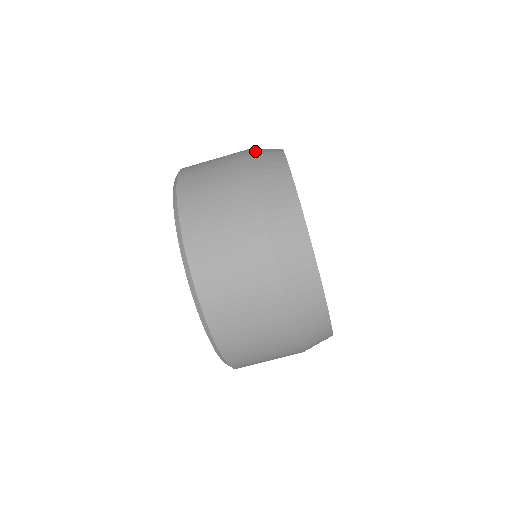
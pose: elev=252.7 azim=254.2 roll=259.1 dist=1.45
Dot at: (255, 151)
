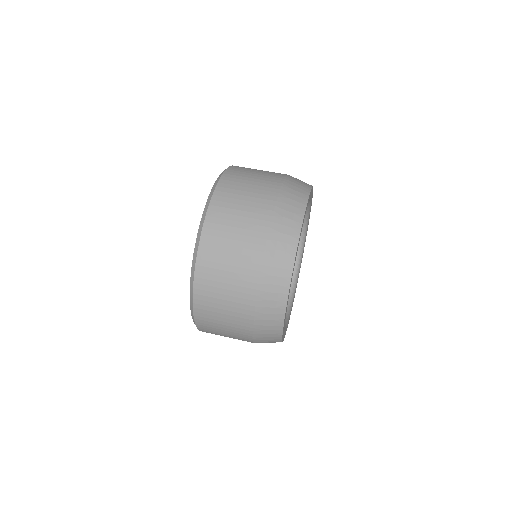
Dot at: occluded
